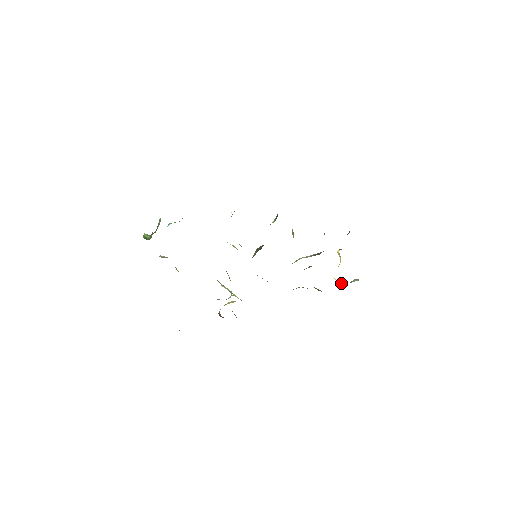
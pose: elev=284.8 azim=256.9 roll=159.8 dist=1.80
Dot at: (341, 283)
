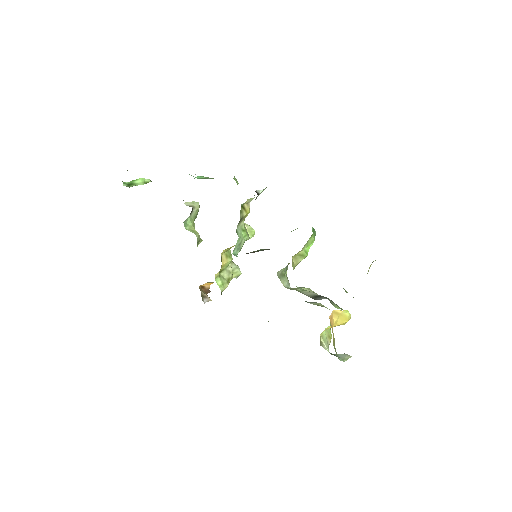
Dot at: (326, 346)
